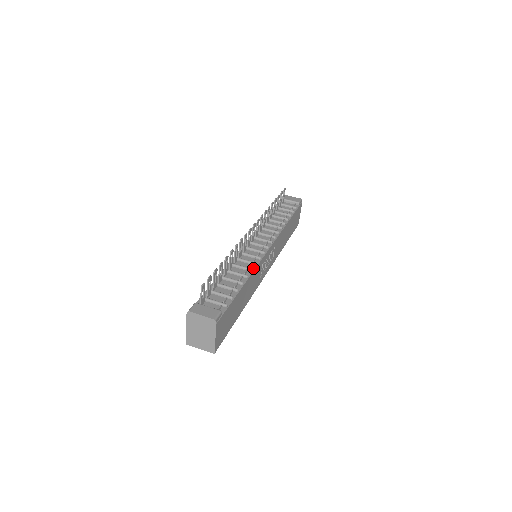
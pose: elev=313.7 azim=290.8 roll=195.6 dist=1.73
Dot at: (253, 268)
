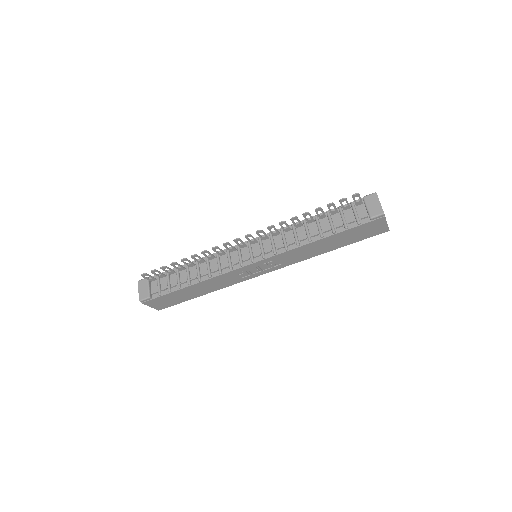
Dot at: (214, 275)
